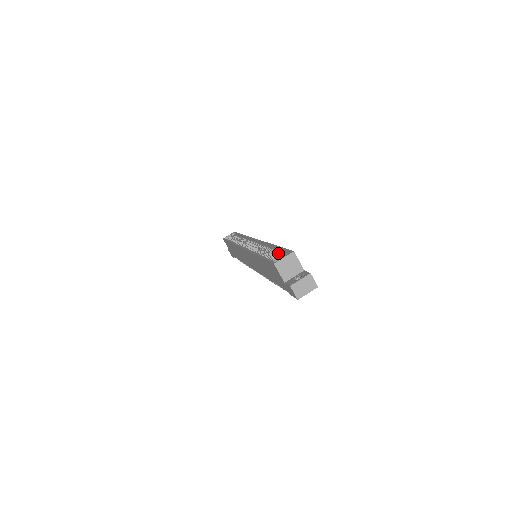
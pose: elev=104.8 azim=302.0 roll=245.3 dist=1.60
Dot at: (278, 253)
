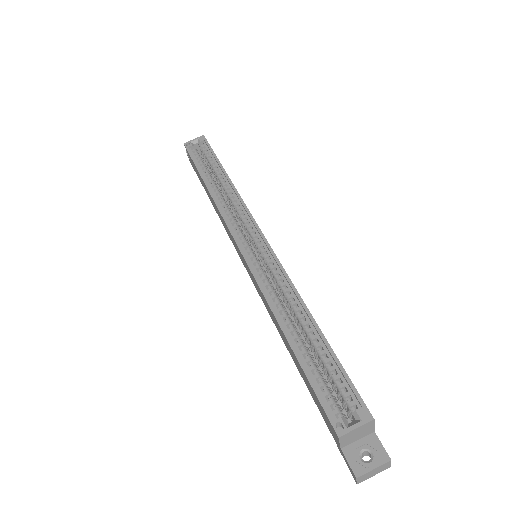
Dot at: (331, 370)
